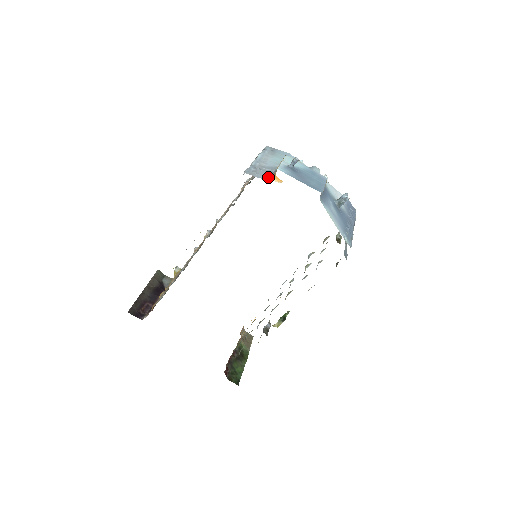
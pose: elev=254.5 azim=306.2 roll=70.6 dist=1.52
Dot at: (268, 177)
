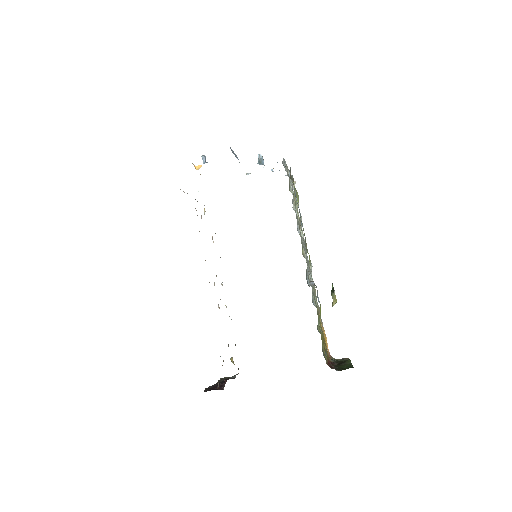
Dot at: occluded
